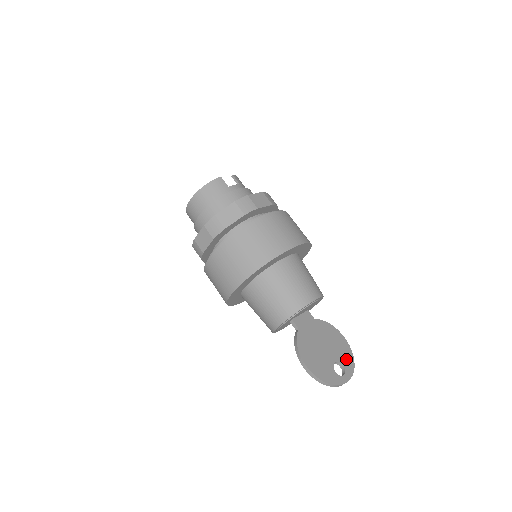
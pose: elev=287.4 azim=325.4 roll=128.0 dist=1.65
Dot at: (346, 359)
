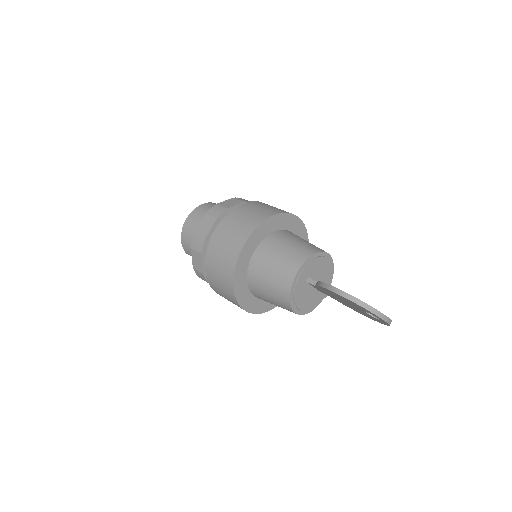
Dot at: occluded
